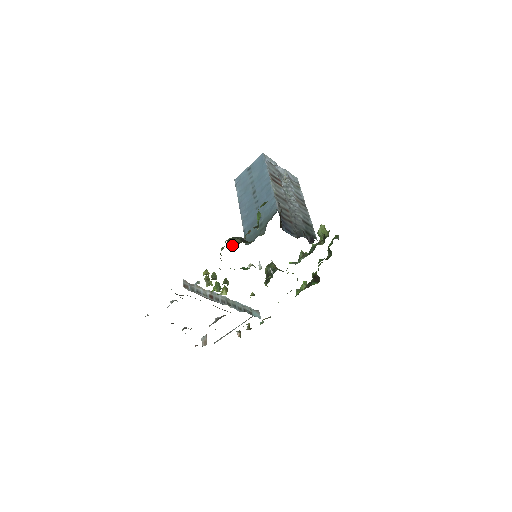
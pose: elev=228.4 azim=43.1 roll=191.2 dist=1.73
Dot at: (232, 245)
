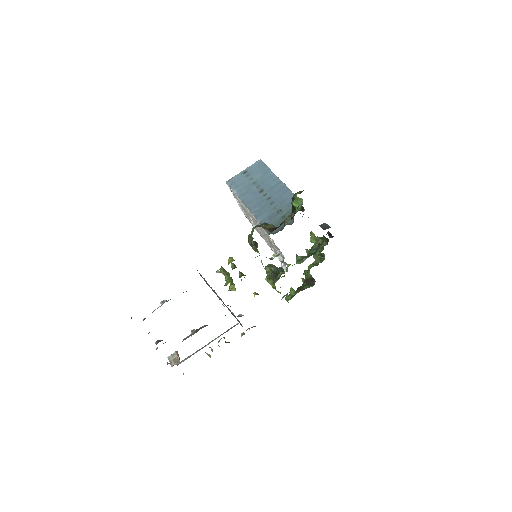
Dot at: (269, 229)
